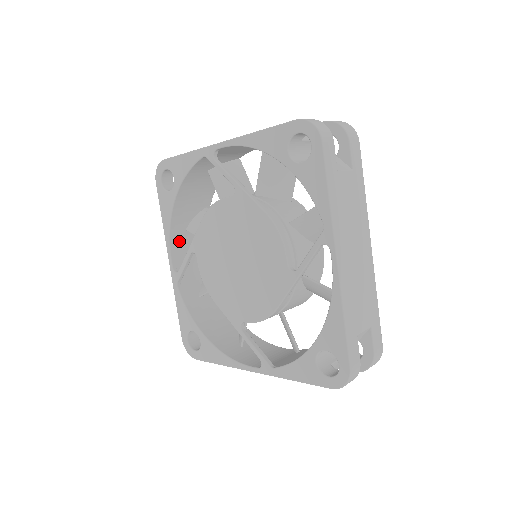
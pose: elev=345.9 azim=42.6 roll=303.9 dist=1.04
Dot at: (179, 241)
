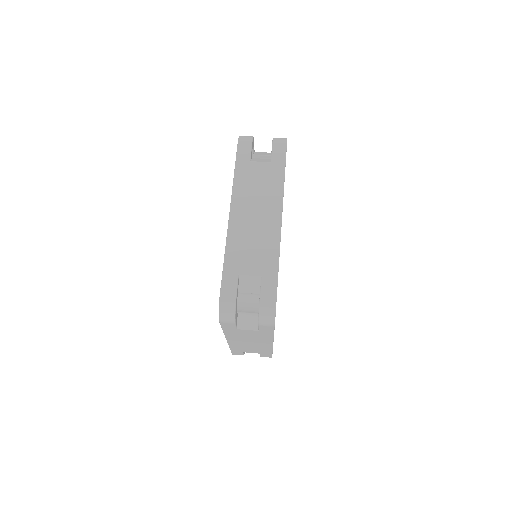
Dot at: occluded
